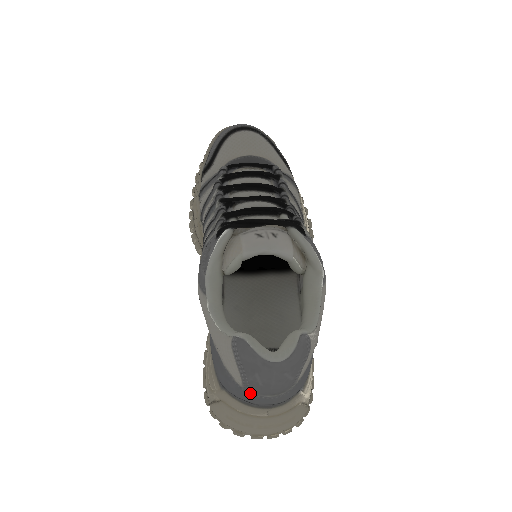
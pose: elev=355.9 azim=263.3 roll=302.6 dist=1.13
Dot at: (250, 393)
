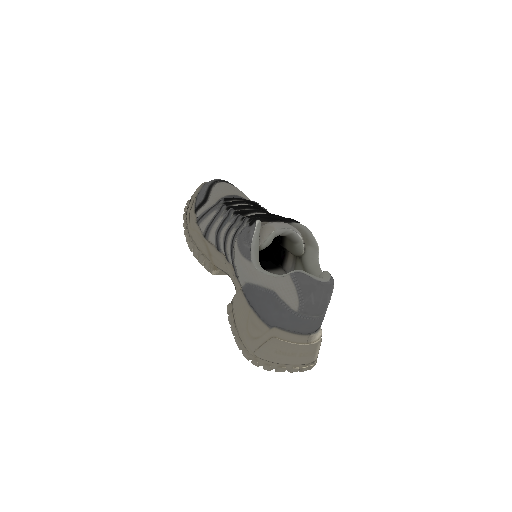
Dot at: (302, 316)
